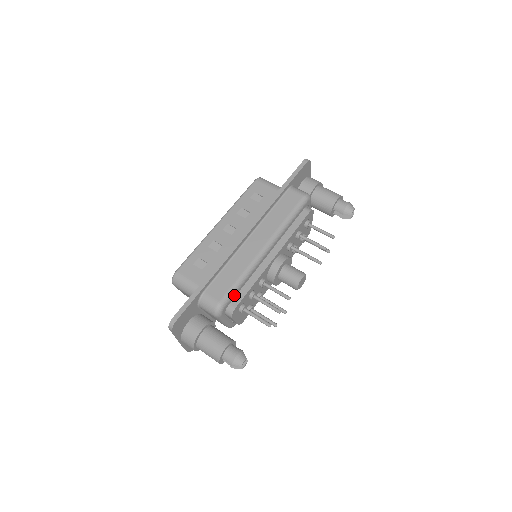
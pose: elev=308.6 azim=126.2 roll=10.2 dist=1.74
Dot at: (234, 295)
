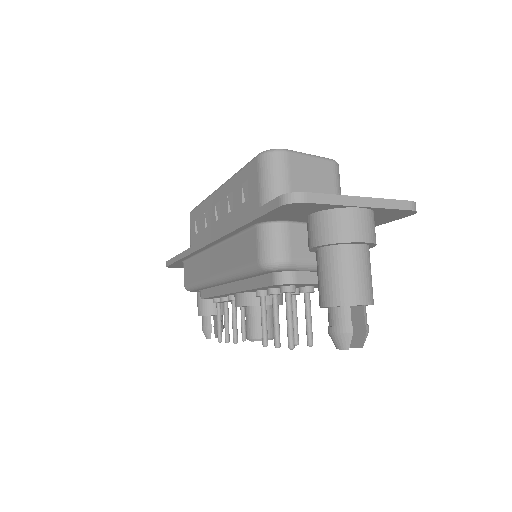
Dot at: (197, 289)
